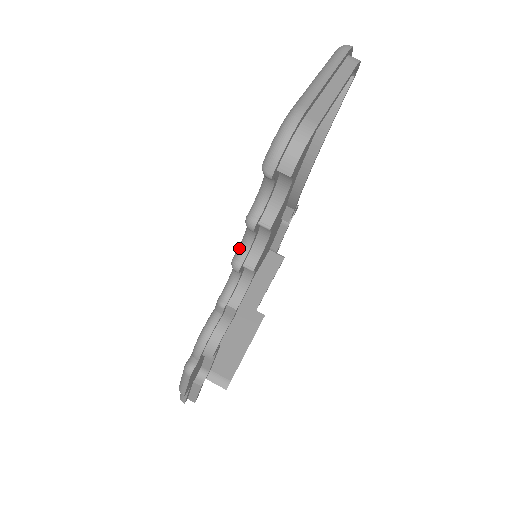
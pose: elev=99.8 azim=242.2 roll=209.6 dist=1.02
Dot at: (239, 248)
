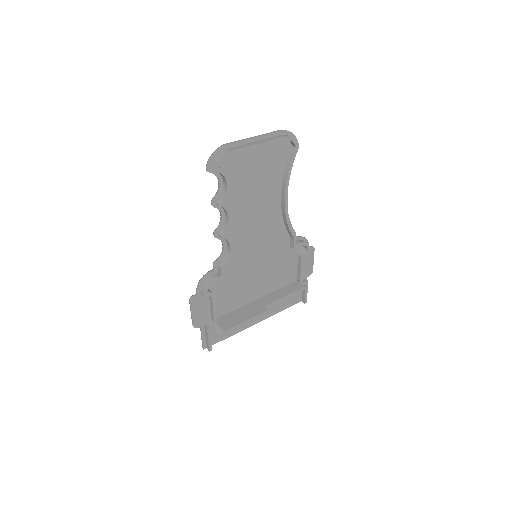
Dot at: (218, 225)
